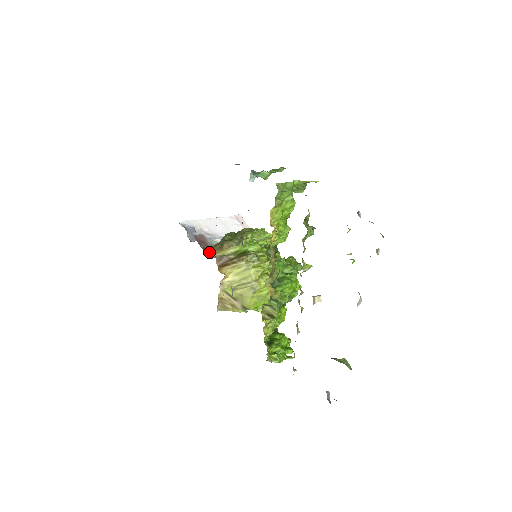
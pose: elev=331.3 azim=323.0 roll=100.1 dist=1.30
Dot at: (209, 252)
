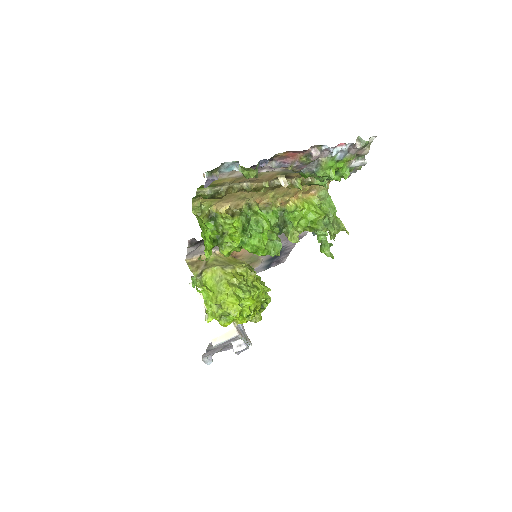
Dot at: occluded
